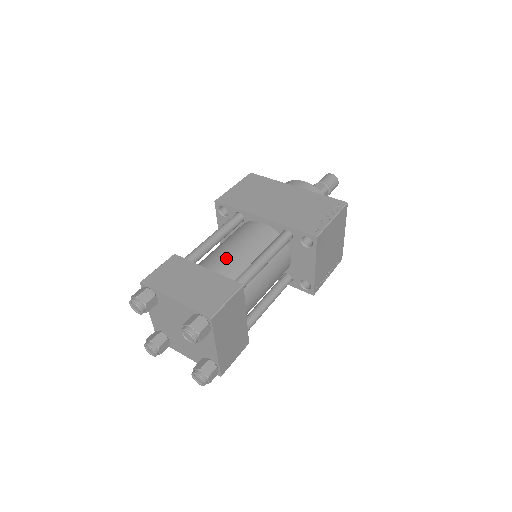
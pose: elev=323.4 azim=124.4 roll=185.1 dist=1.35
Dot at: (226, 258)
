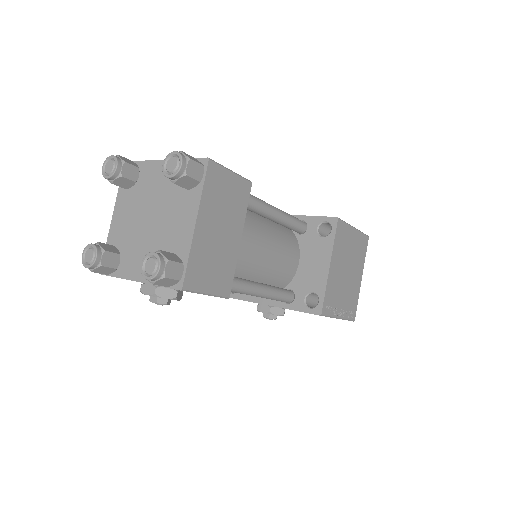
Dot at: occluded
